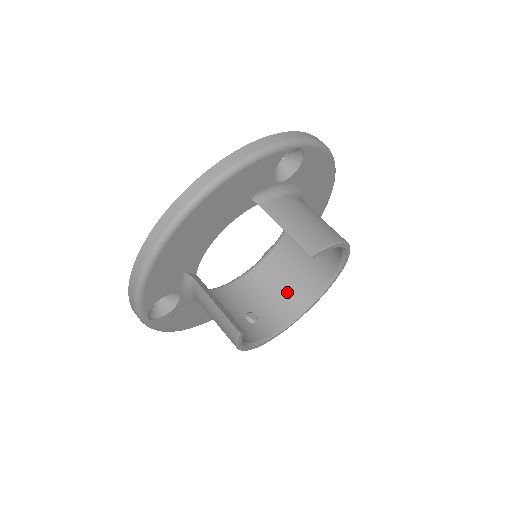
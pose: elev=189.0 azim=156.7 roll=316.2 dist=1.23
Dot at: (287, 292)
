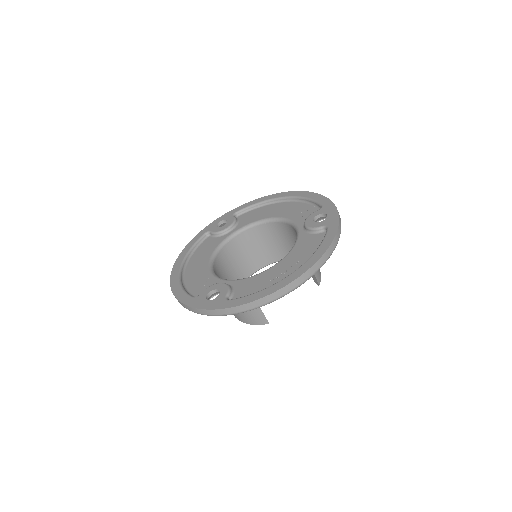
Dot at: (241, 265)
